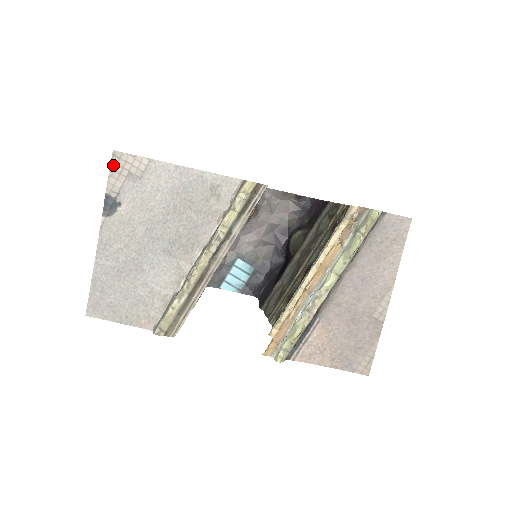
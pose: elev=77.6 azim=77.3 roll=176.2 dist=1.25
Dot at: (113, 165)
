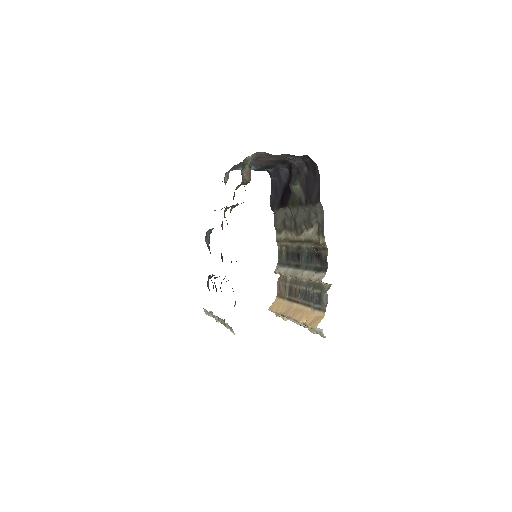
Dot at: occluded
